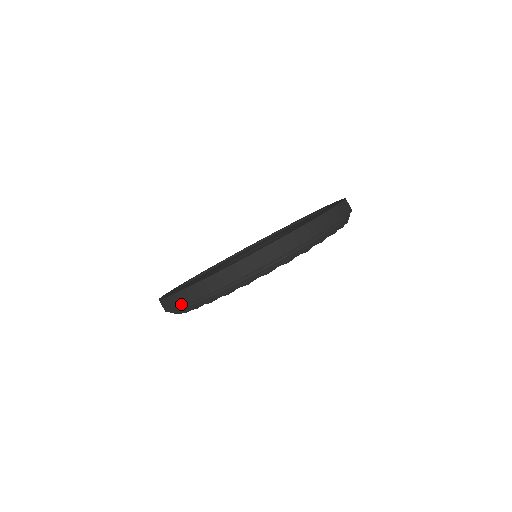
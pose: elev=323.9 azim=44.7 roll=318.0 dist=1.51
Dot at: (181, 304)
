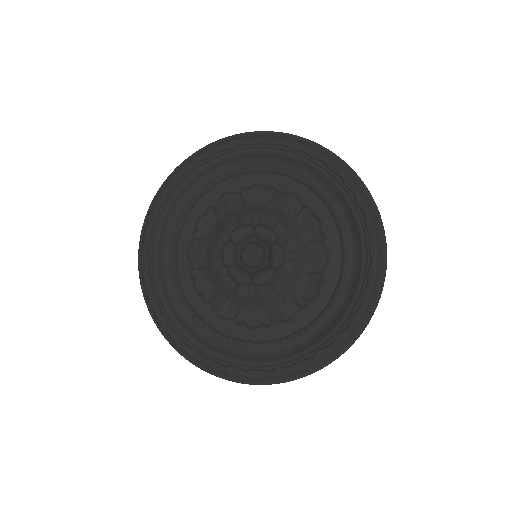
Dot at: occluded
